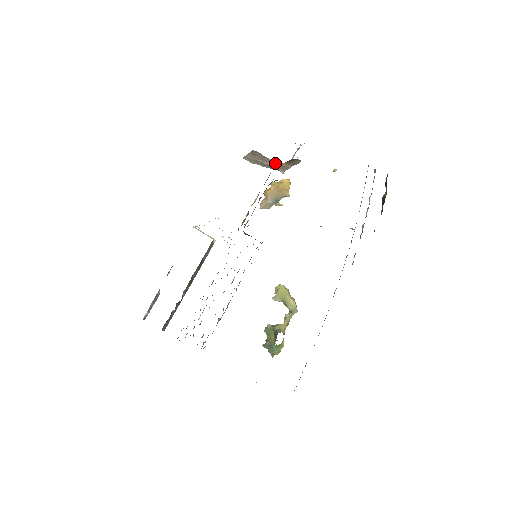
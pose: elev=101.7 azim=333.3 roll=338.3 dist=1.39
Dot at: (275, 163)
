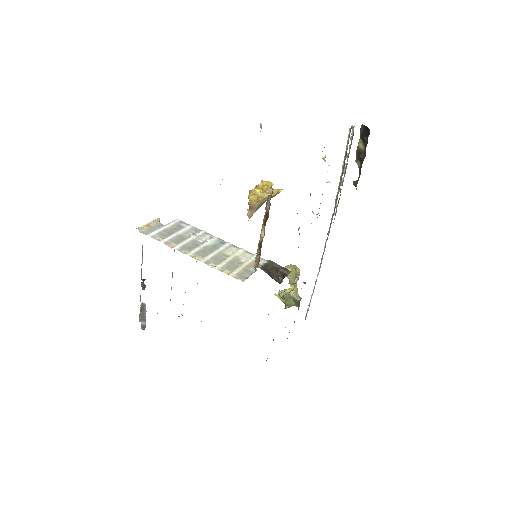
Dot at: occluded
